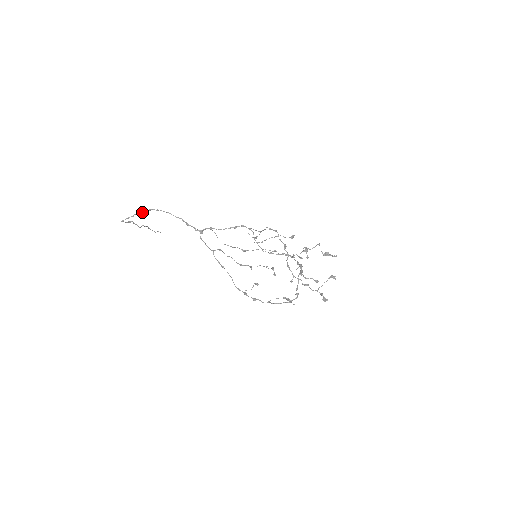
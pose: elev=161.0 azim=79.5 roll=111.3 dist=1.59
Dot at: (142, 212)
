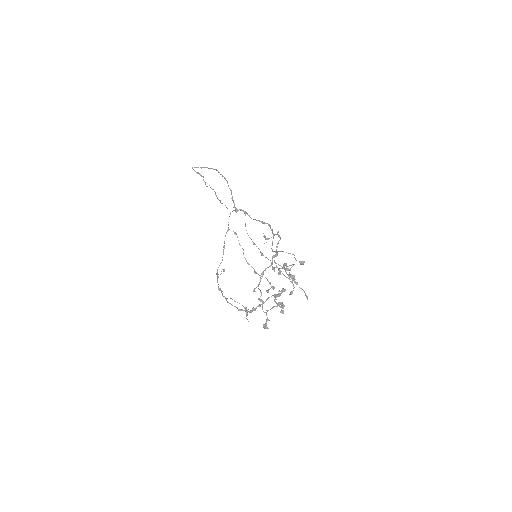
Dot at: (209, 168)
